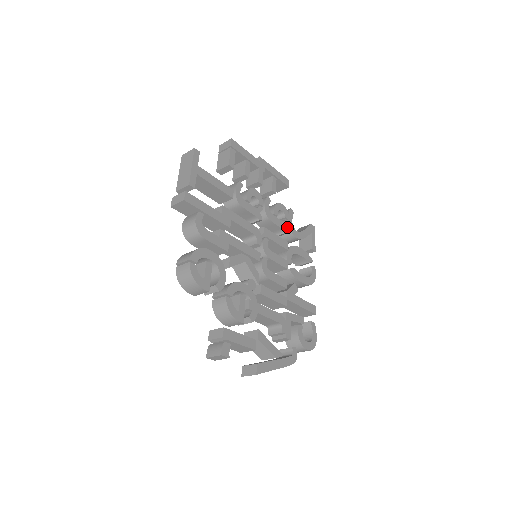
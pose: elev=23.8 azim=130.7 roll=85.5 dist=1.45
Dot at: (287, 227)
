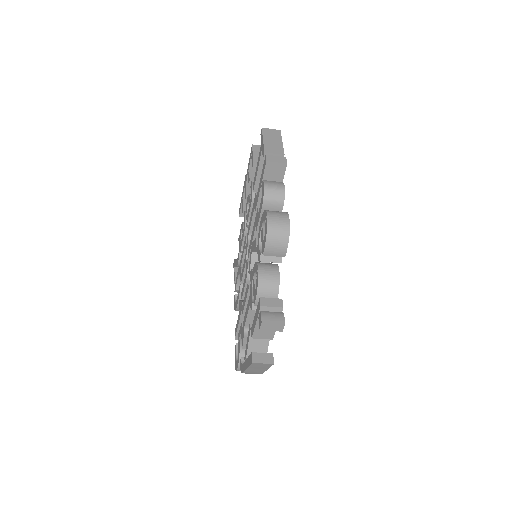
Dot at: occluded
